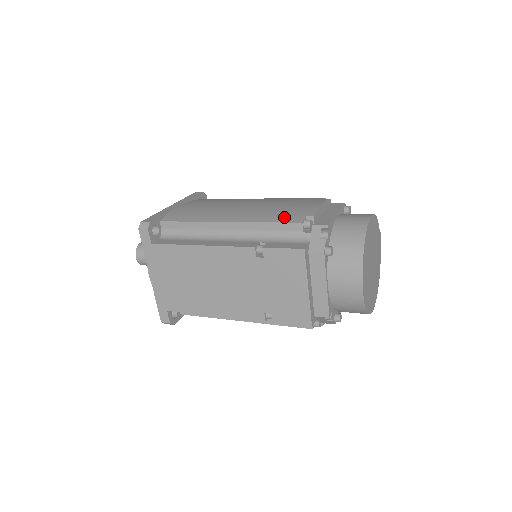
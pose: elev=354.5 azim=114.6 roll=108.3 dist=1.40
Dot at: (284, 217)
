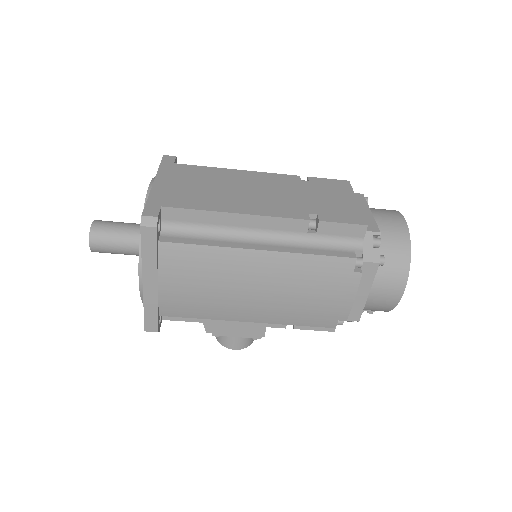
Dot at: occluded
